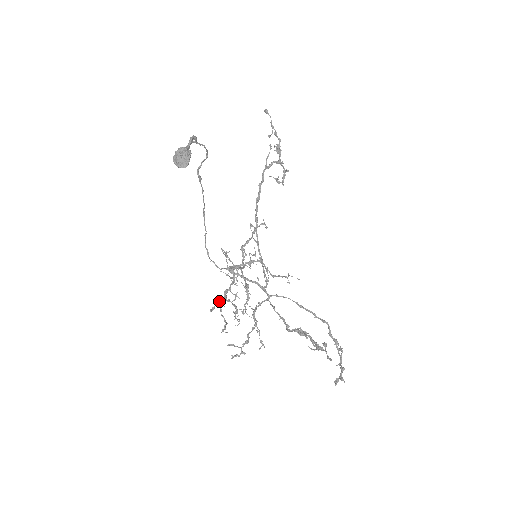
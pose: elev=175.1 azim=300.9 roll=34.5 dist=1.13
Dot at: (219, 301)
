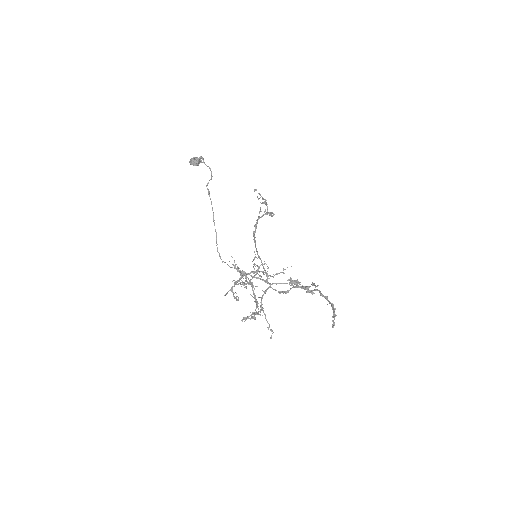
Dot at: (231, 287)
